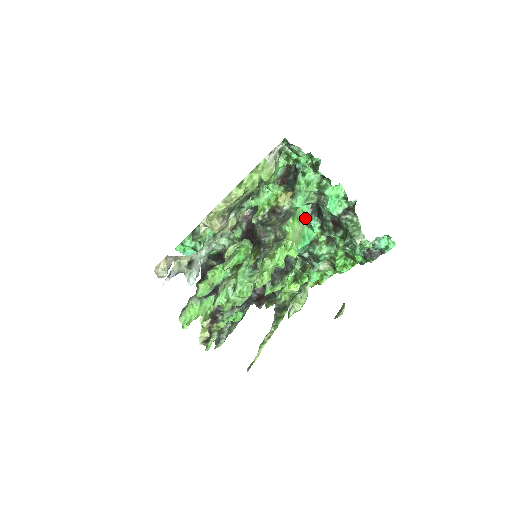
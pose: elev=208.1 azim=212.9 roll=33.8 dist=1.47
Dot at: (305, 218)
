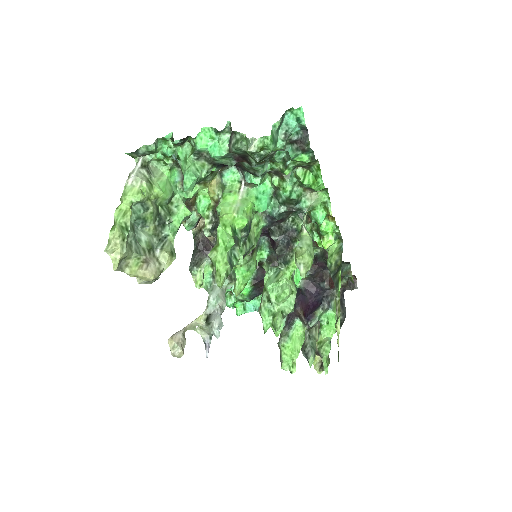
Dot at: (243, 184)
